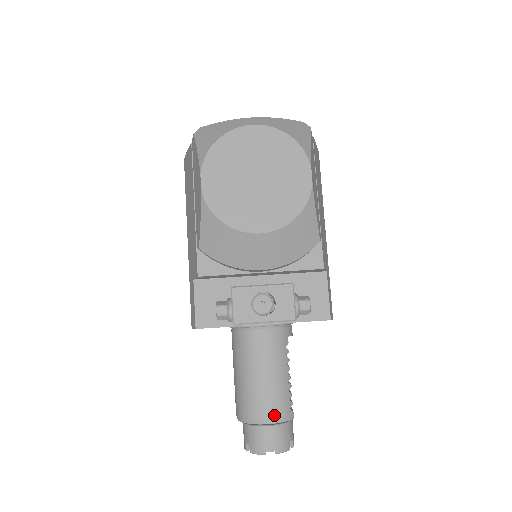
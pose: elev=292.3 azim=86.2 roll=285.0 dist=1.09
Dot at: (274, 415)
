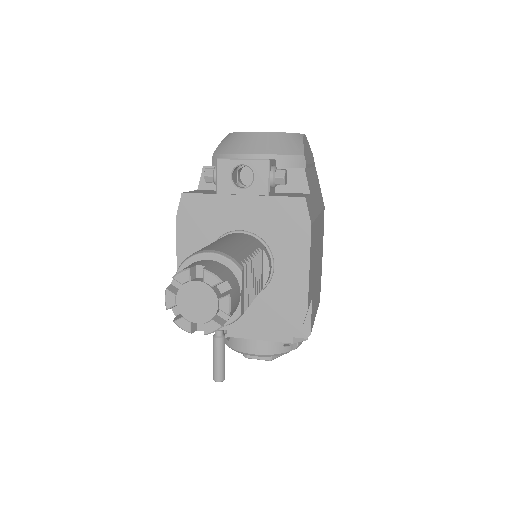
Dot at: (220, 250)
